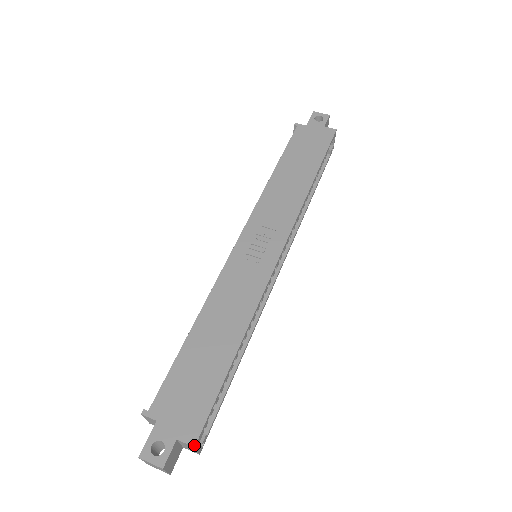
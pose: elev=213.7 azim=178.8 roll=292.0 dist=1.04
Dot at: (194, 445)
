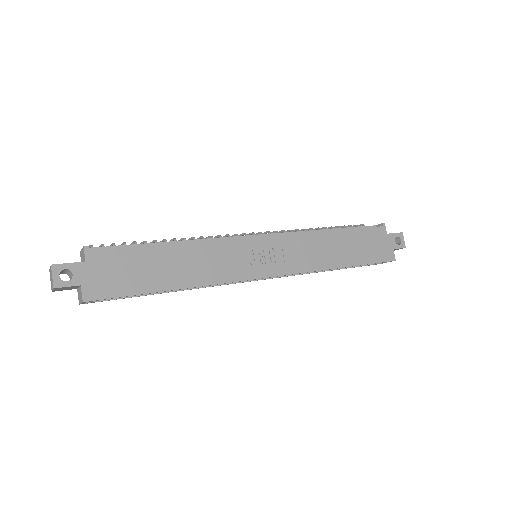
Dot at: (84, 301)
